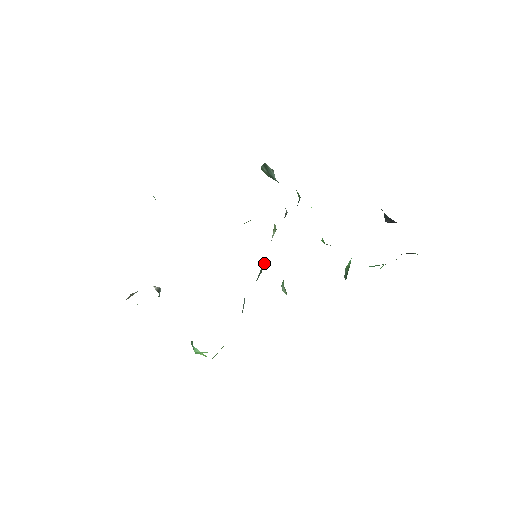
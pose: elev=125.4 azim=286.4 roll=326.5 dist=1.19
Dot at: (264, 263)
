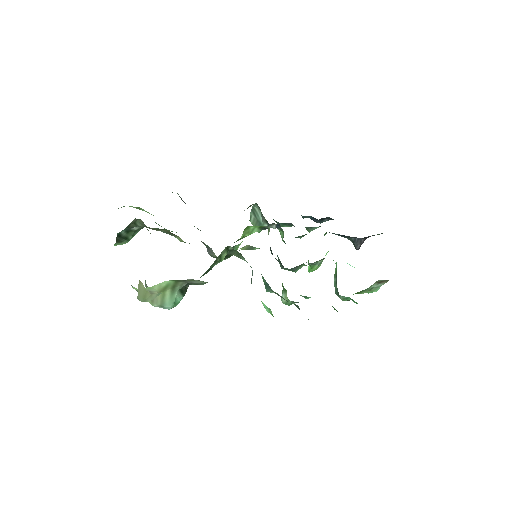
Dot at: occluded
